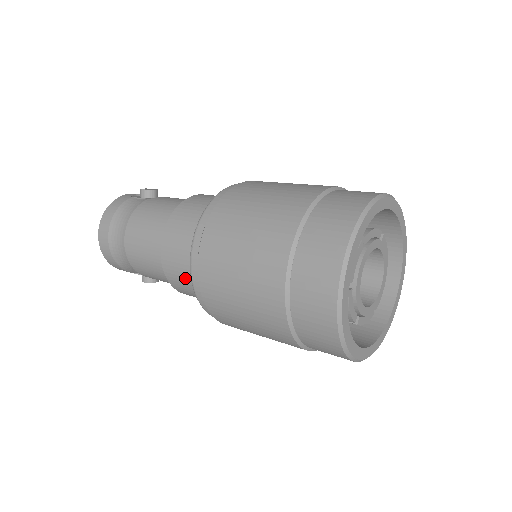
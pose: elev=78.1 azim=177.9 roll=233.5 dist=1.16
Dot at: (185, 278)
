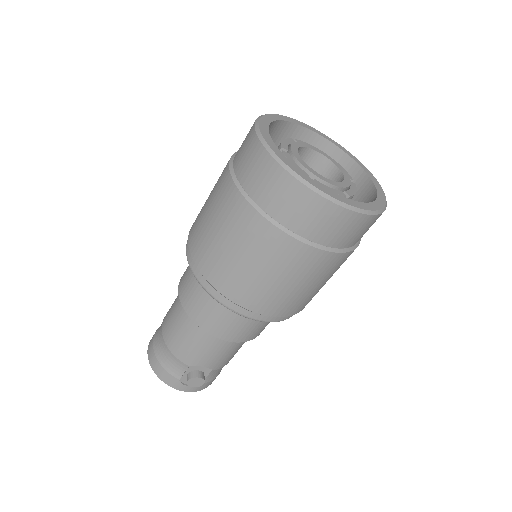
Dot at: (194, 288)
